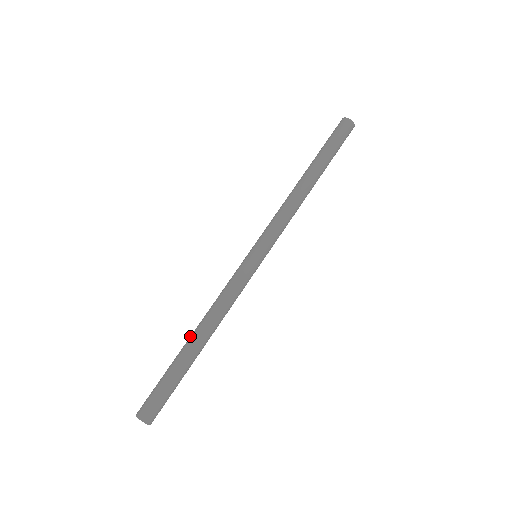
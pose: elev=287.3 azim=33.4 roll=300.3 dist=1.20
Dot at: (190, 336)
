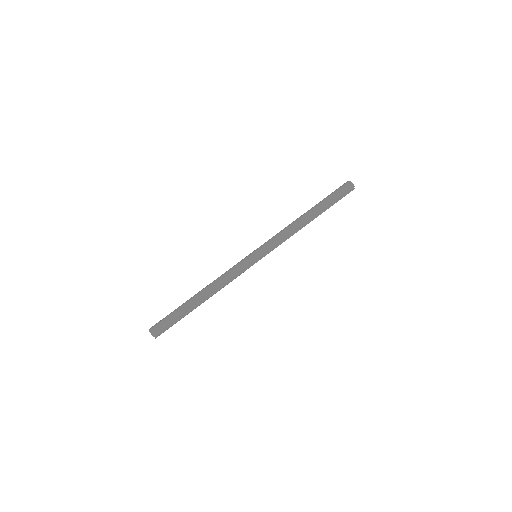
Dot at: occluded
